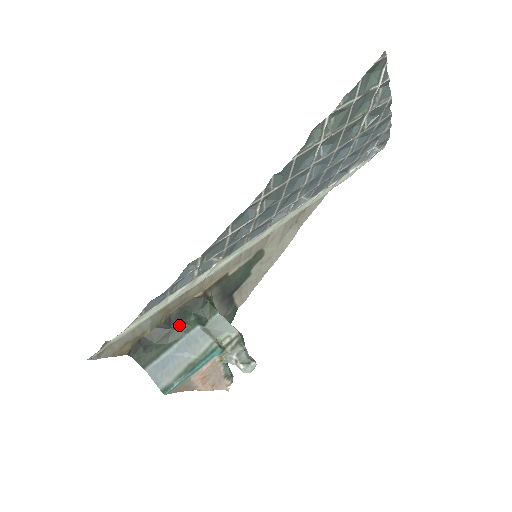
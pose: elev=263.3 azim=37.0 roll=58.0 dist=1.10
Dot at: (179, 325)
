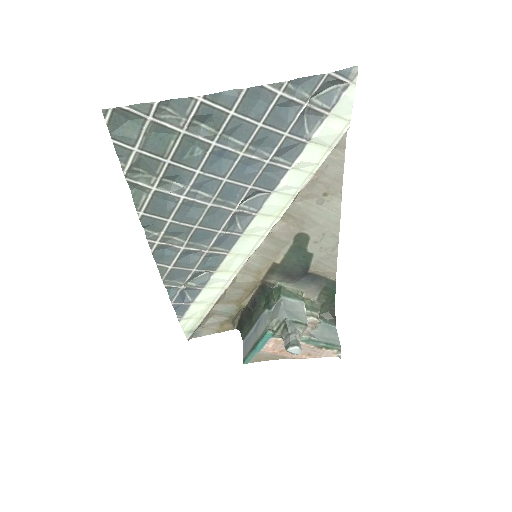
Dot at: (257, 308)
